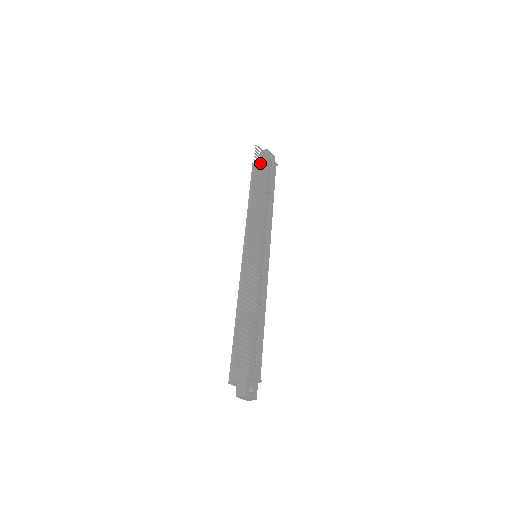
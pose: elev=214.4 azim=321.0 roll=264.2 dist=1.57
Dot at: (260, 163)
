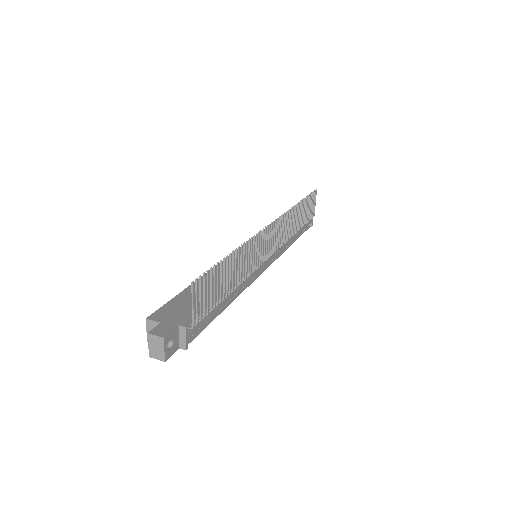
Dot at: occluded
